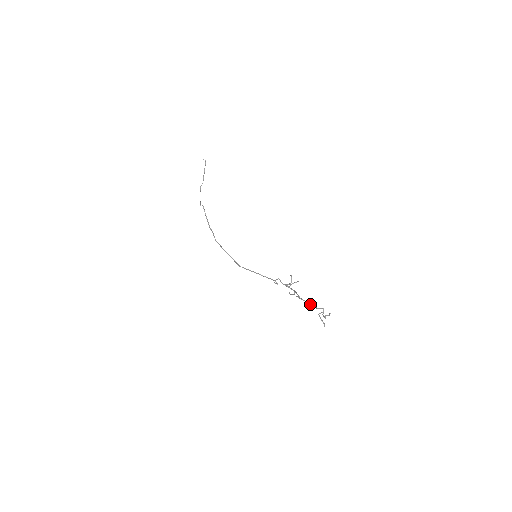
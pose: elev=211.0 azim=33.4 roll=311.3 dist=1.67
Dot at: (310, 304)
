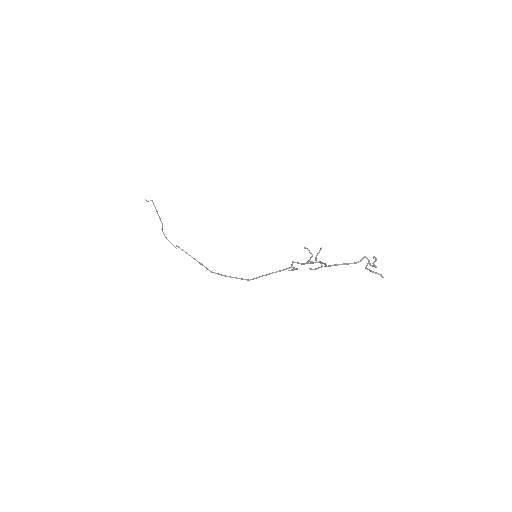
Dot at: (346, 264)
